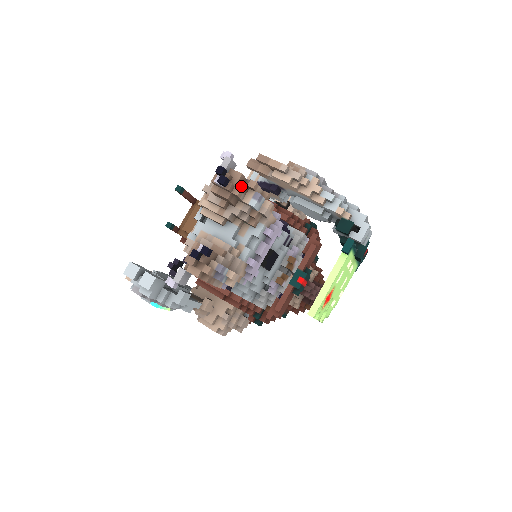
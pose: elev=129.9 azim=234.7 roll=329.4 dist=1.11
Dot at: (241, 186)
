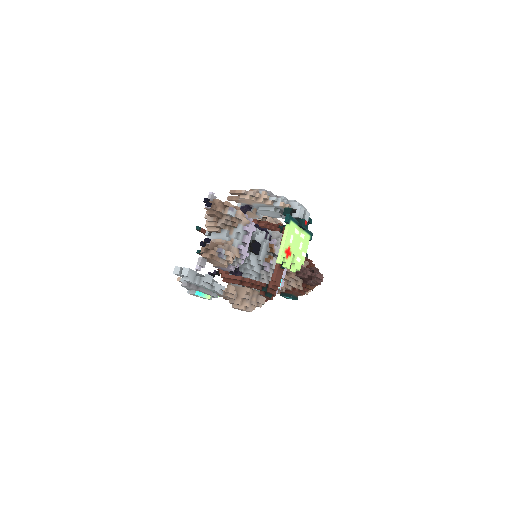
Dot at: (220, 205)
